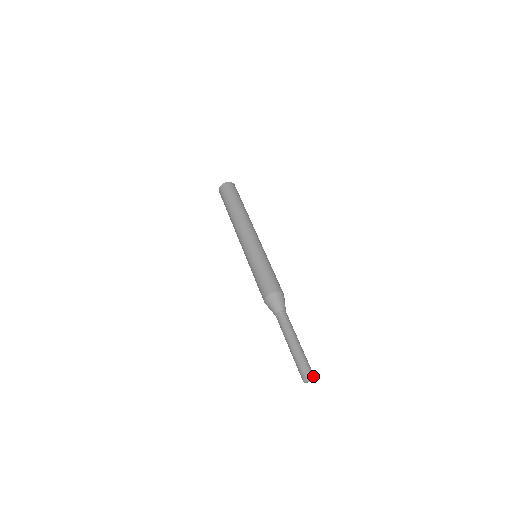
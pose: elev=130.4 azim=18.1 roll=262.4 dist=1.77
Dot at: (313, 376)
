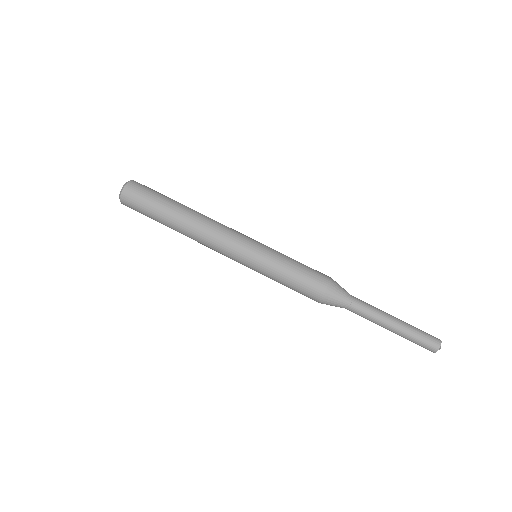
Dot at: (440, 340)
